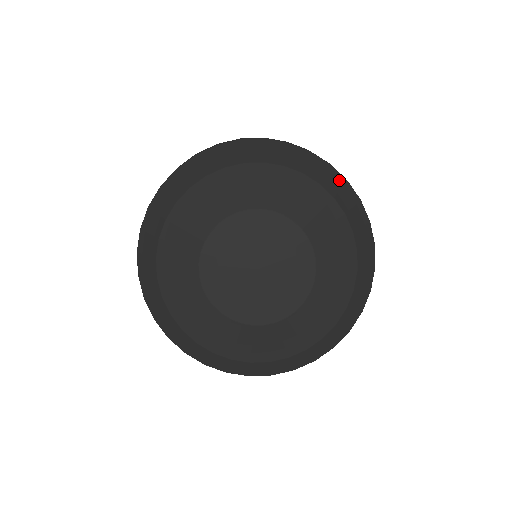
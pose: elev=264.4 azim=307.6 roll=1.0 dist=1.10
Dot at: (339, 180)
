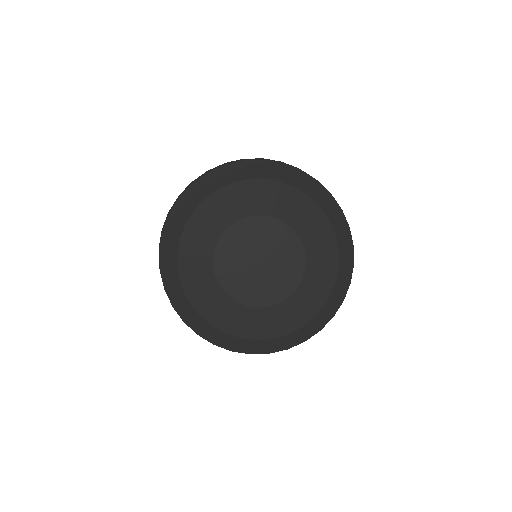
Dot at: (277, 167)
